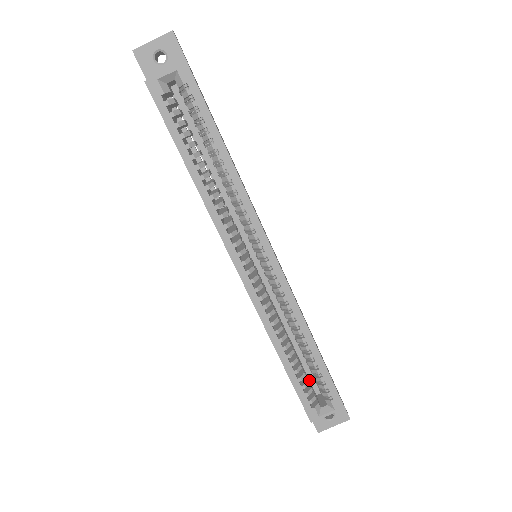
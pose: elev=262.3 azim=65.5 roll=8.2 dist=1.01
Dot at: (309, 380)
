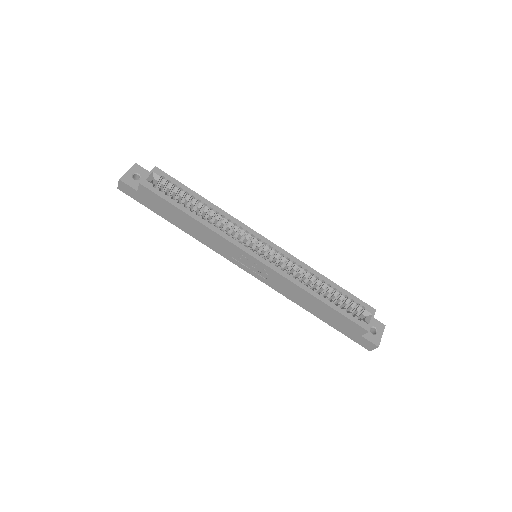
Dot at: occluded
